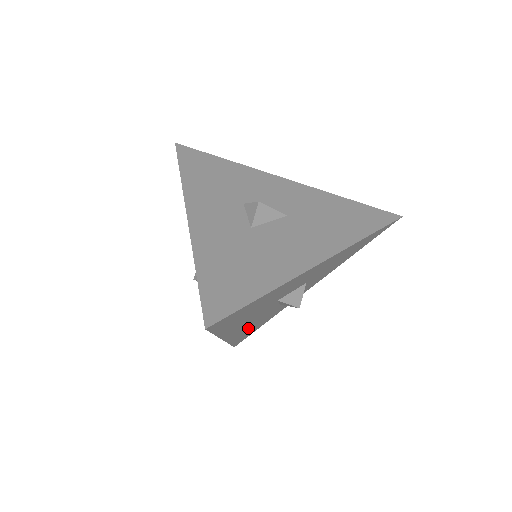
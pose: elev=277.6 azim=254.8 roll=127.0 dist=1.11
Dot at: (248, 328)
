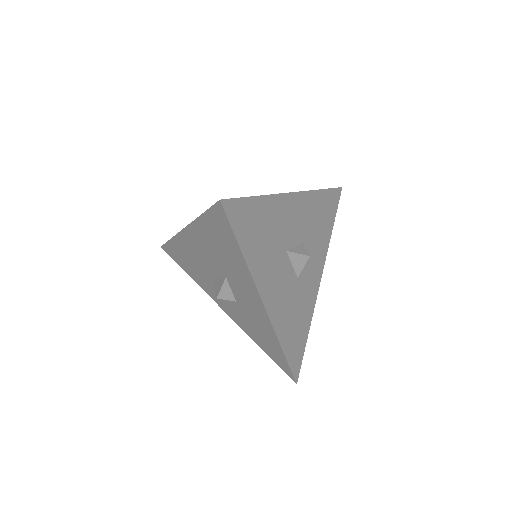
Dot at: (285, 314)
